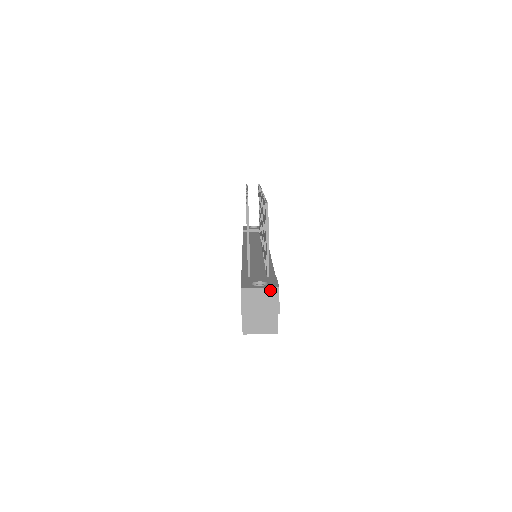
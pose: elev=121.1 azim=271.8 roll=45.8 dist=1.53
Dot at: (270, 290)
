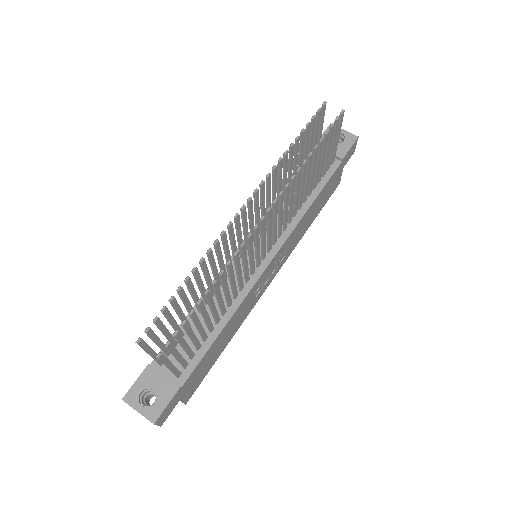
Dot at: (147, 418)
